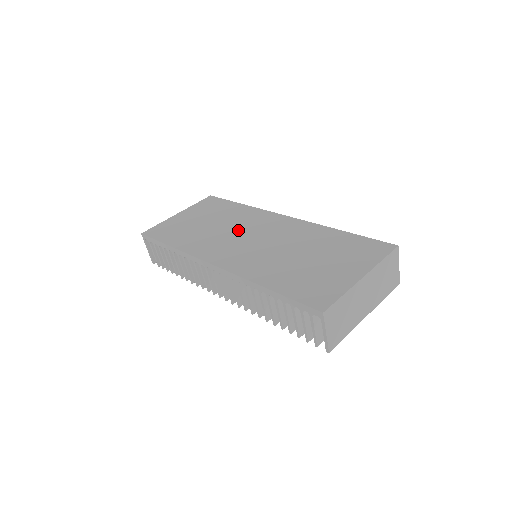
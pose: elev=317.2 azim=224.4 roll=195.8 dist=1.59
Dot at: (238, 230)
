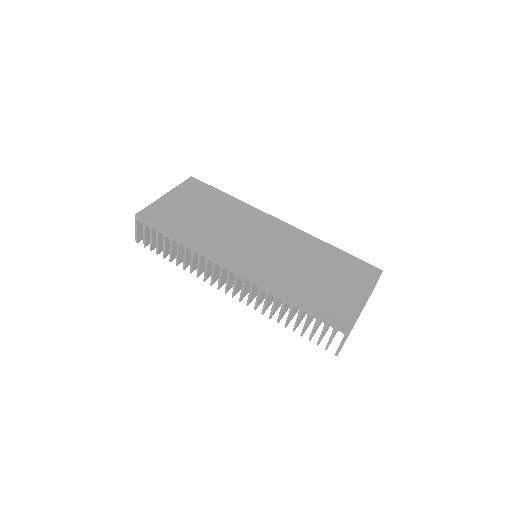
Dot at: (241, 229)
